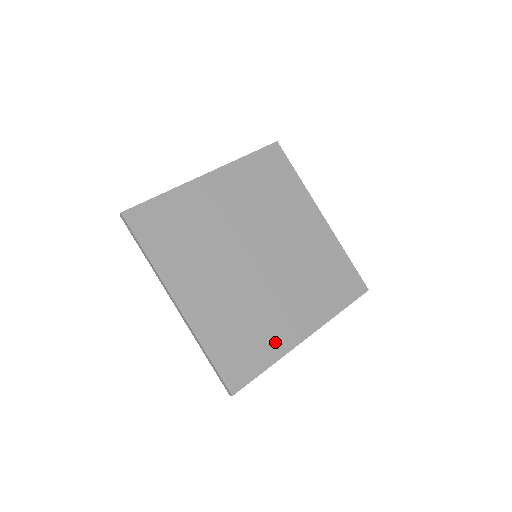
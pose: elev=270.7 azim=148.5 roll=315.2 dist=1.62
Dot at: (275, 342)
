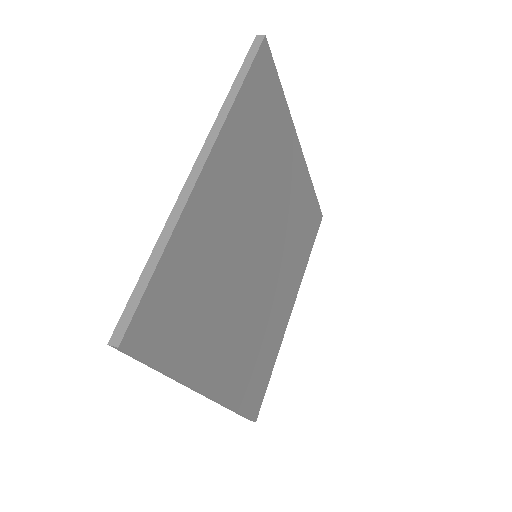
Dot at: (195, 355)
